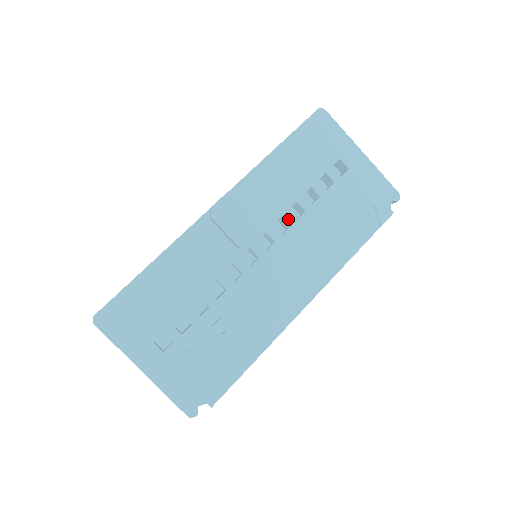
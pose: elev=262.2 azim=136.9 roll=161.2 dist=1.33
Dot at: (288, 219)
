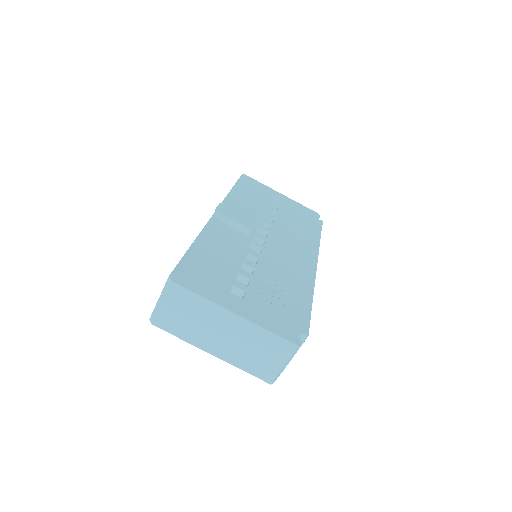
Dot at: (267, 222)
